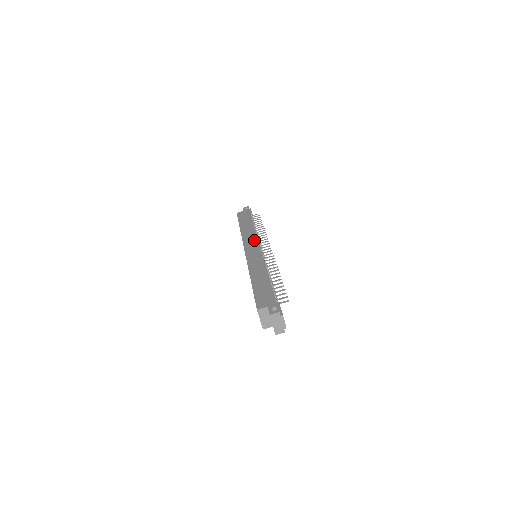
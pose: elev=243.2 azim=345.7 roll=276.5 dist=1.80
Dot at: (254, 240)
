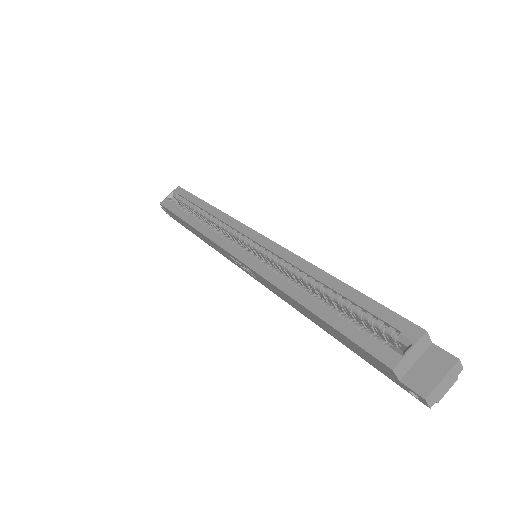
Dot at: occluded
